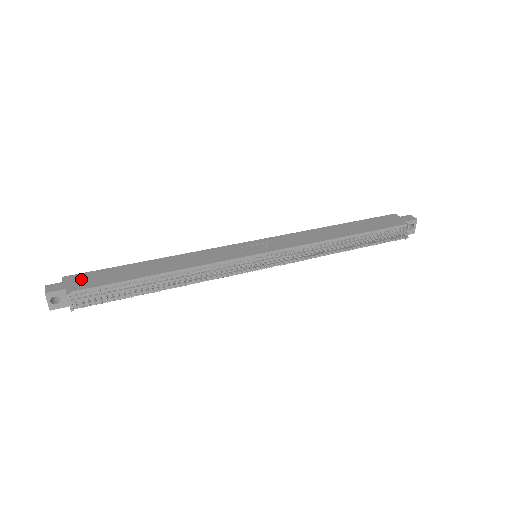
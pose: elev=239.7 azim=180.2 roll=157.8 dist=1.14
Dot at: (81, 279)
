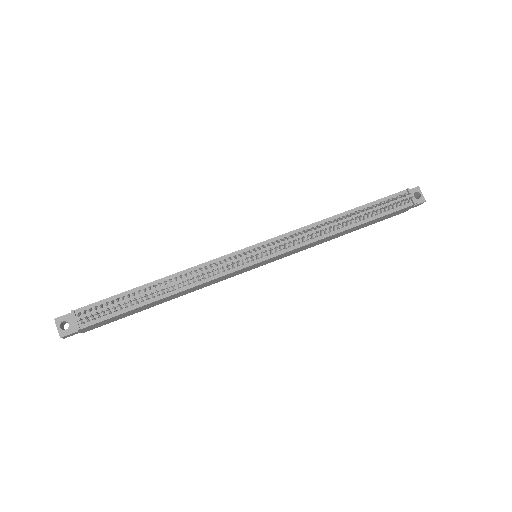
Dot at: occluded
